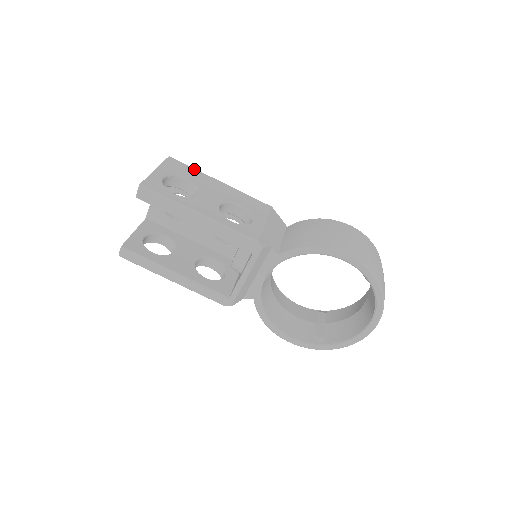
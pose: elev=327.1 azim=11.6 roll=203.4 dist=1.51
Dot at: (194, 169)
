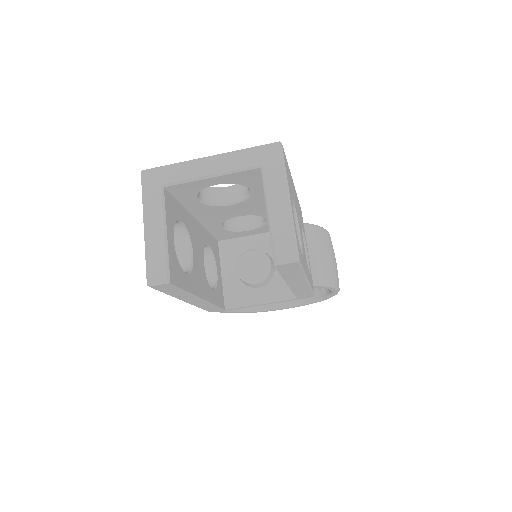
Dot at: occluded
